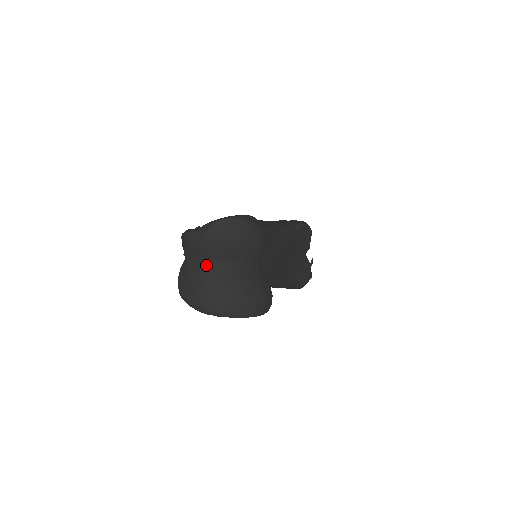
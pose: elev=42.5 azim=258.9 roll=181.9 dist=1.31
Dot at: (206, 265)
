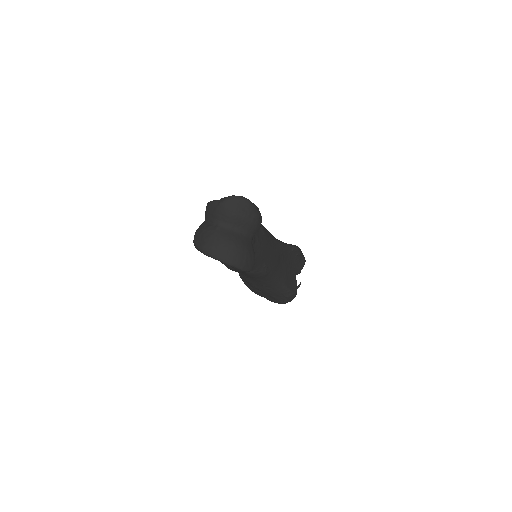
Dot at: (216, 224)
